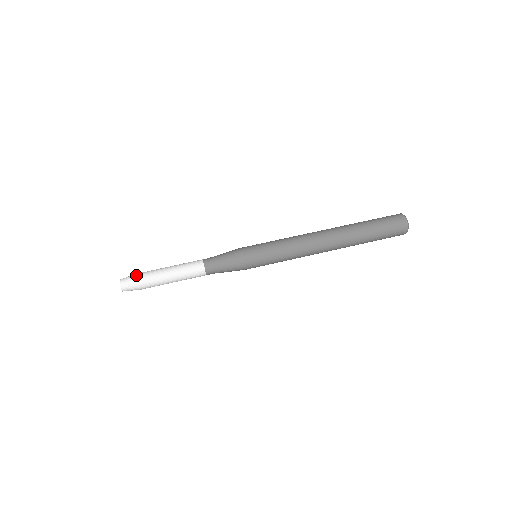
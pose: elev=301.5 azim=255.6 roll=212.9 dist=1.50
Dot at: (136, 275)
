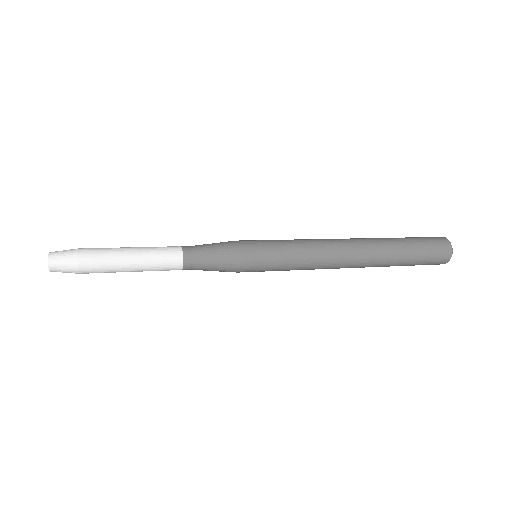
Dot at: occluded
